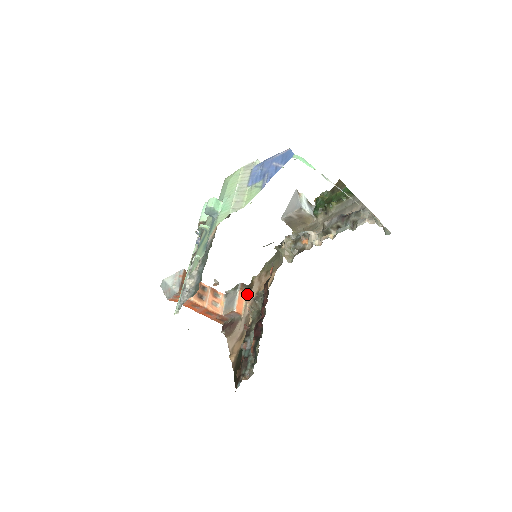
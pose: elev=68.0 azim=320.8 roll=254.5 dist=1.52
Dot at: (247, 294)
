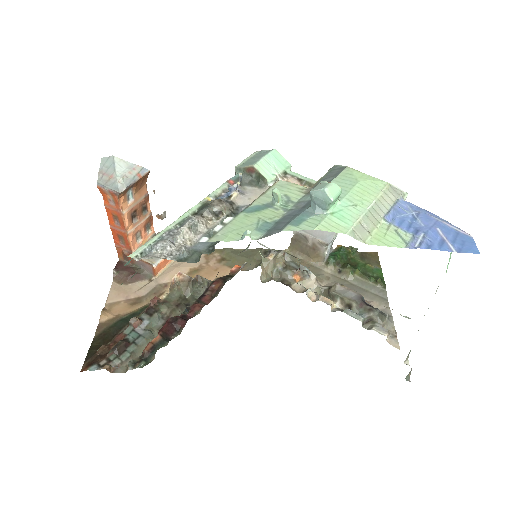
Dot at: occluded
